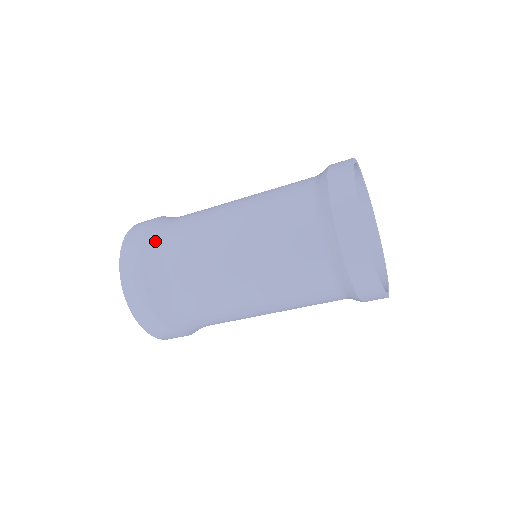
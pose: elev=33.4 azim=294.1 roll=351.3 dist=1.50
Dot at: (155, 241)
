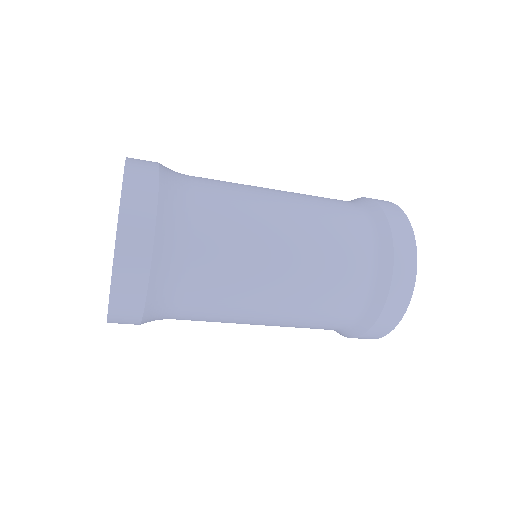
Dot at: (171, 253)
